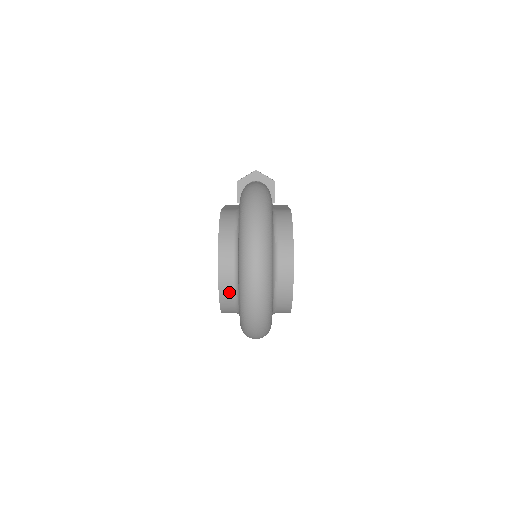
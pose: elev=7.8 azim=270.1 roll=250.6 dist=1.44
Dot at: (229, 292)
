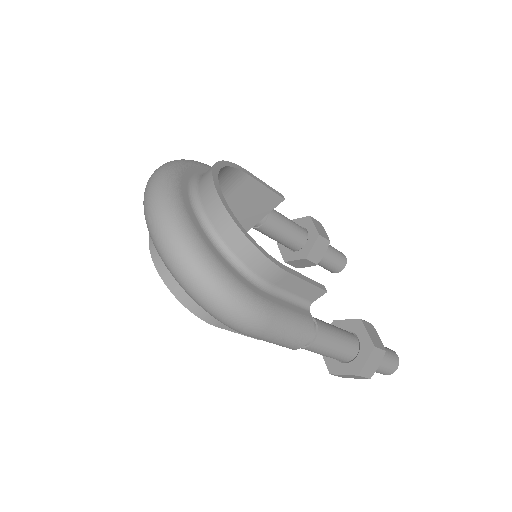
Dot at: occluded
